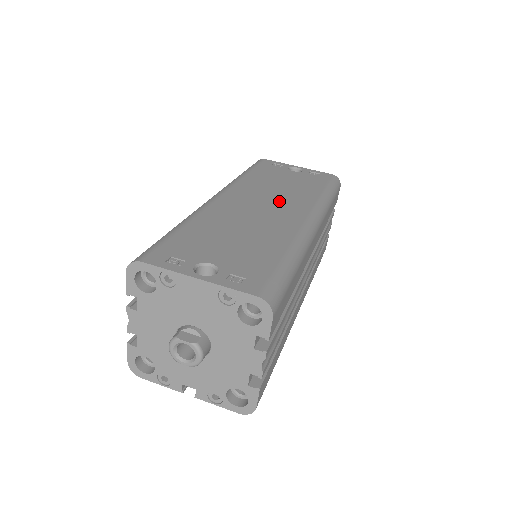
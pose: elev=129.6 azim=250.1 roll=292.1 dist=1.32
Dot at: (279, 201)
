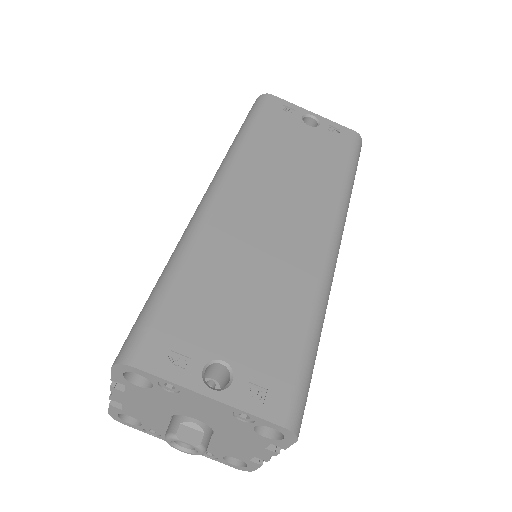
Dot at: (295, 202)
